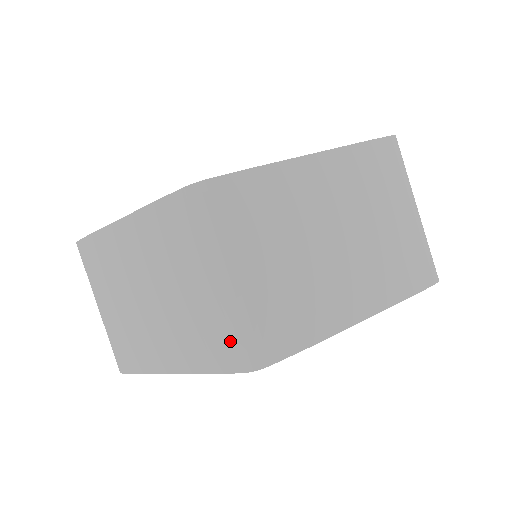
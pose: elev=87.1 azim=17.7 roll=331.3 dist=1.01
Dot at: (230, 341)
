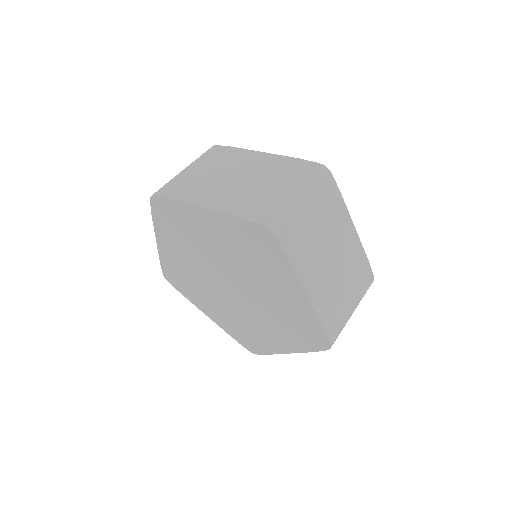
Dot at: (271, 212)
